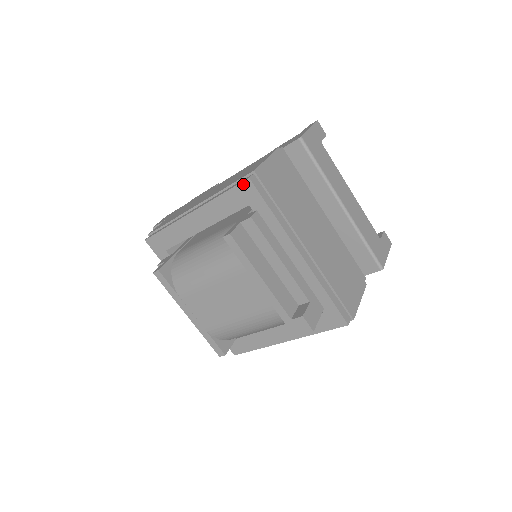
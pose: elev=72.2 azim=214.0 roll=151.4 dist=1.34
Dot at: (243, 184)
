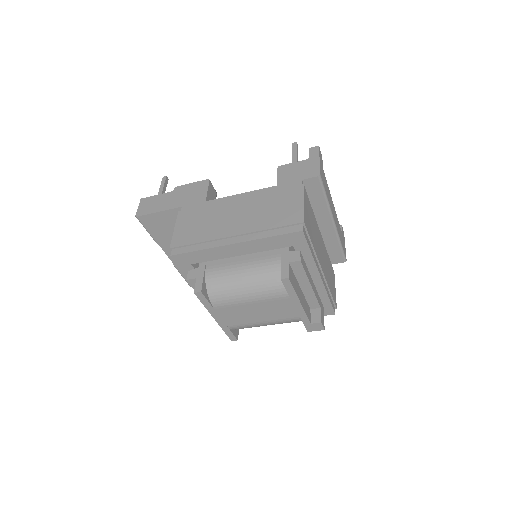
Dot at: (295, 233)
